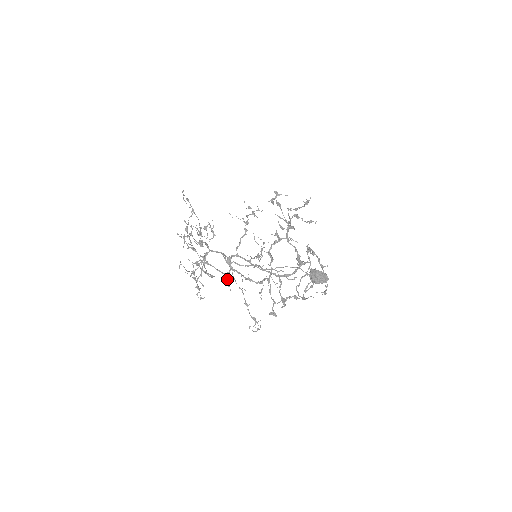
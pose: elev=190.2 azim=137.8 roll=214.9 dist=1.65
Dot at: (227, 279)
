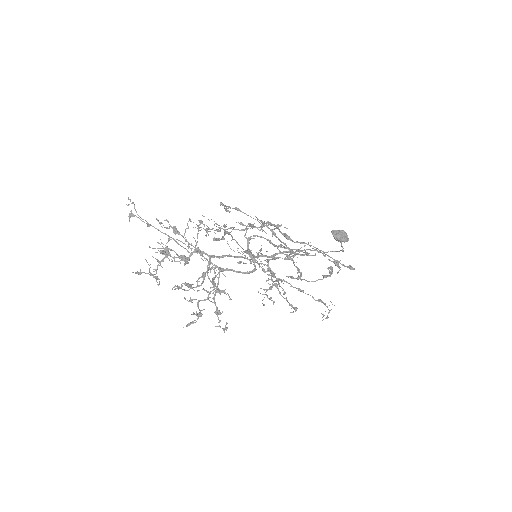
Dot at: occluded
